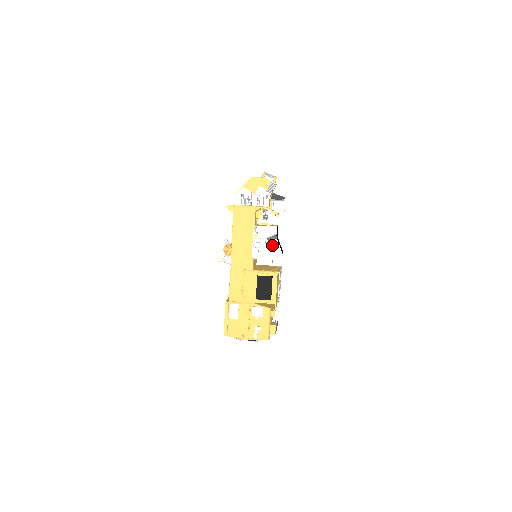
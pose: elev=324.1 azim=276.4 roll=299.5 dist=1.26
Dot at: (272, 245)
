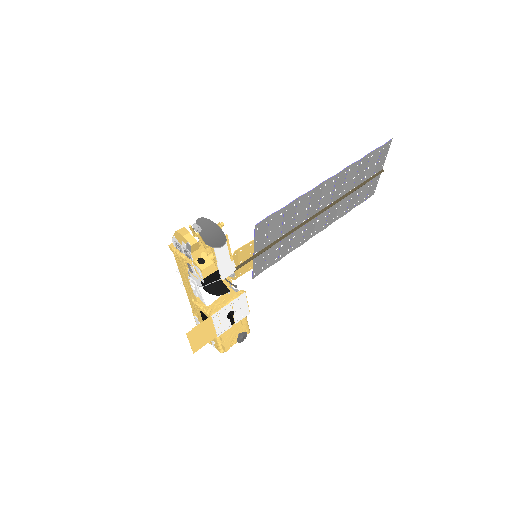
Dot at: occluded
